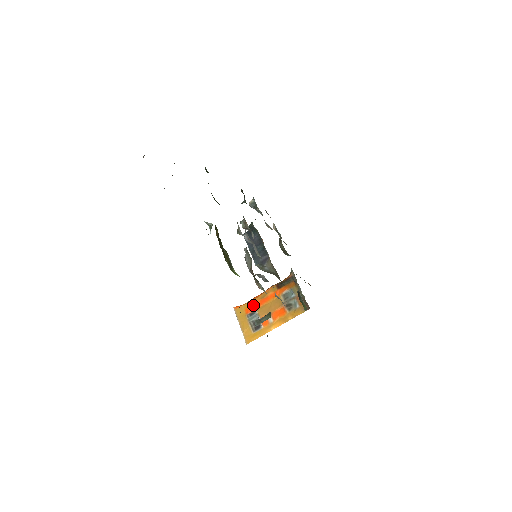
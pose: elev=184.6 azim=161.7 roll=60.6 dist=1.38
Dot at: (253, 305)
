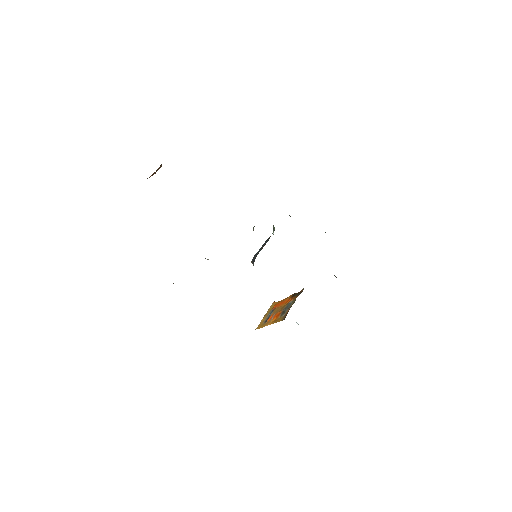
Dot at: (278, 304)
